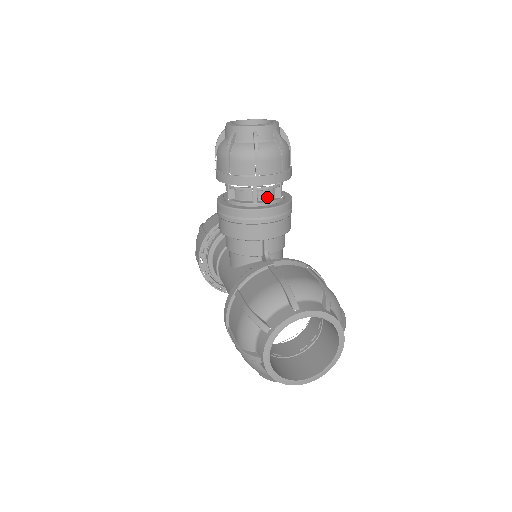
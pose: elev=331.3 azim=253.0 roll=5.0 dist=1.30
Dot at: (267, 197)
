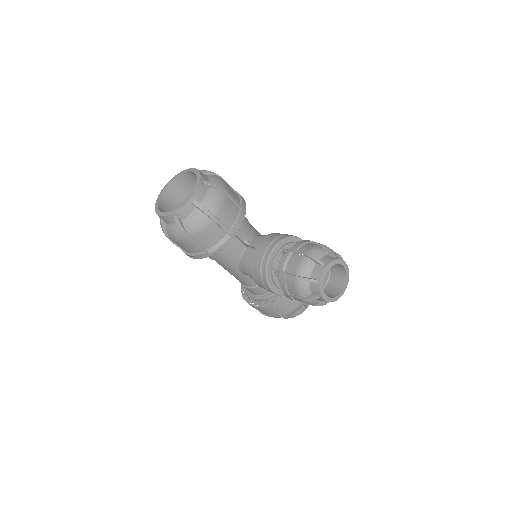
Dot at: occluded
